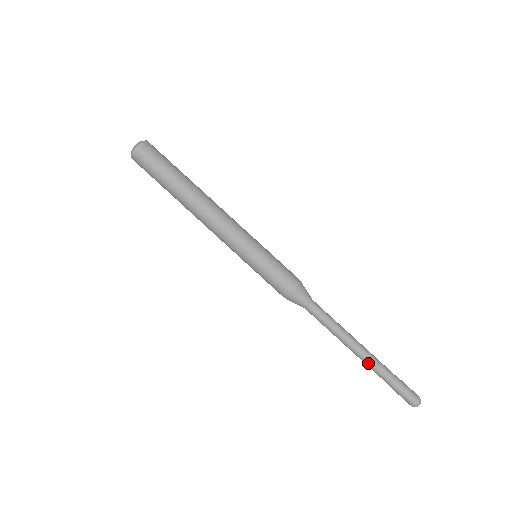
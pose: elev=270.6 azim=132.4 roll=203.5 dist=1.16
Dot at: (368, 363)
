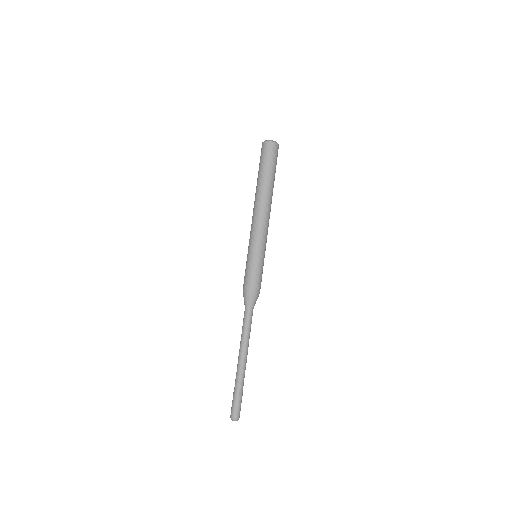
Dot at: (239, 370)
